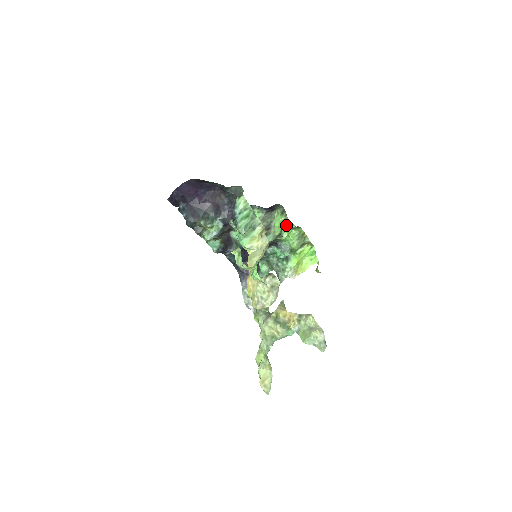
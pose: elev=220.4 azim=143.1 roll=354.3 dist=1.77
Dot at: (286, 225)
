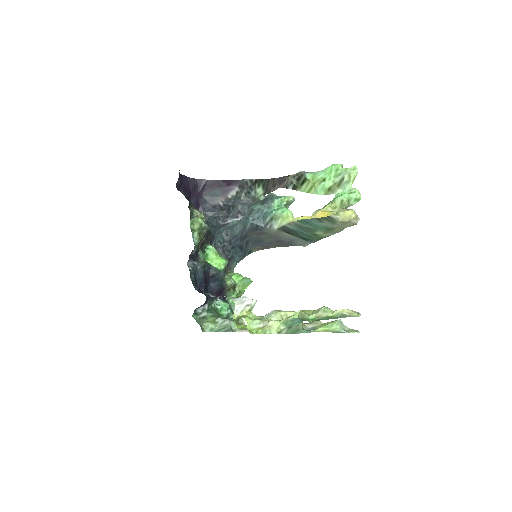
Dot at: occluded
